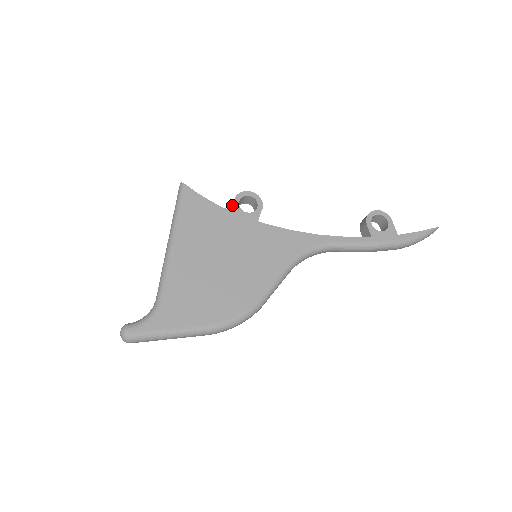
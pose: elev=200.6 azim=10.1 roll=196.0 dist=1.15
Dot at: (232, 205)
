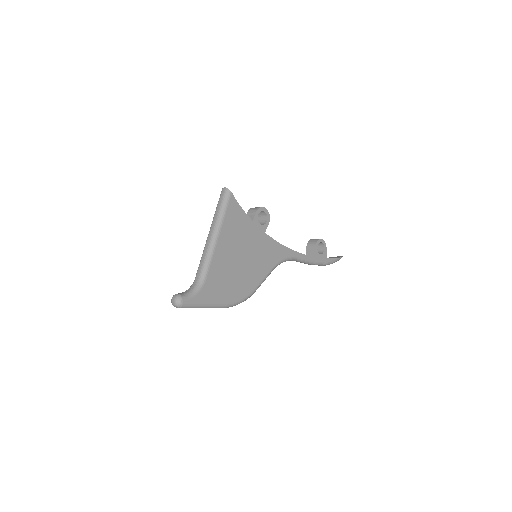
Dot at: (250, 213)
